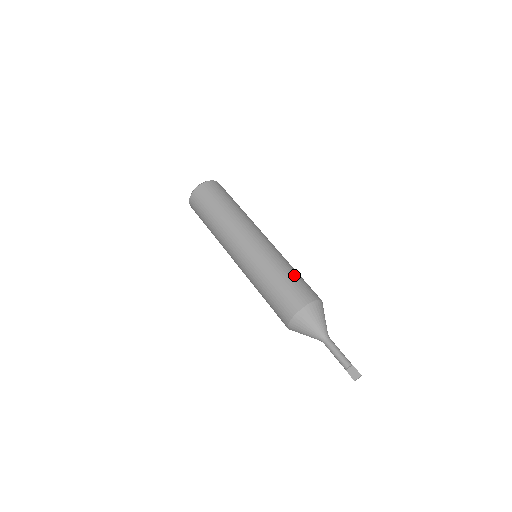
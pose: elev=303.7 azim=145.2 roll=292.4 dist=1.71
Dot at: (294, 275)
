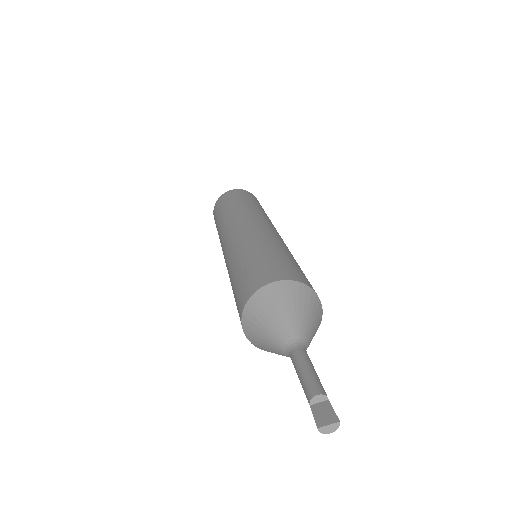
Dot at: (294, 261)
